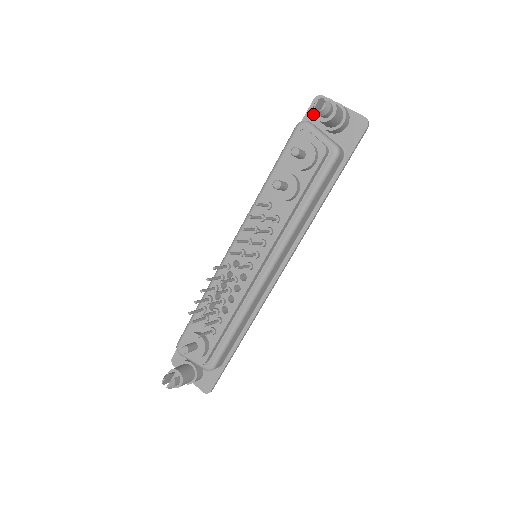
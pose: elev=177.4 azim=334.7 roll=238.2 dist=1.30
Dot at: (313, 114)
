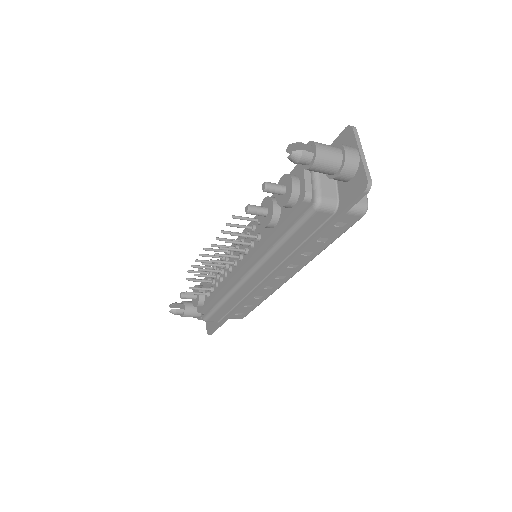
Dot at: occluded
